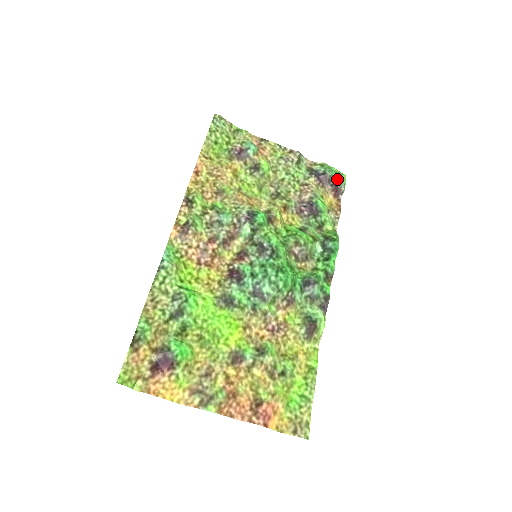
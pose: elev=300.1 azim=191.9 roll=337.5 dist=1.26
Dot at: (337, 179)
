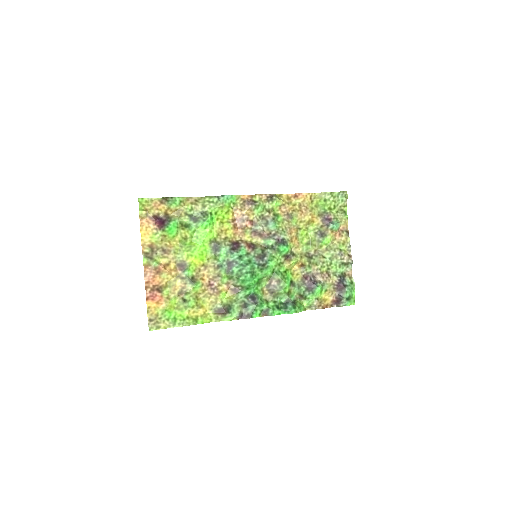
Dot at: (346, 297)
